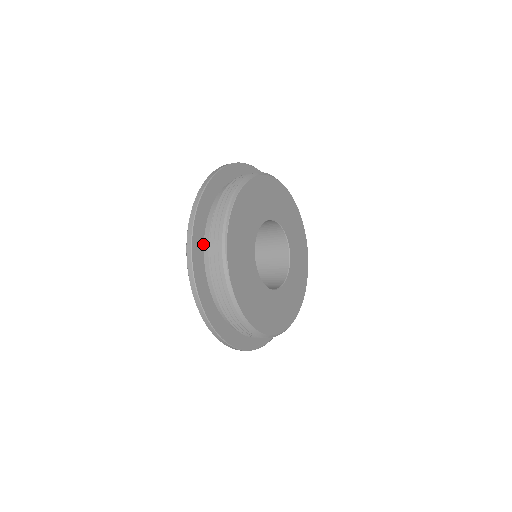
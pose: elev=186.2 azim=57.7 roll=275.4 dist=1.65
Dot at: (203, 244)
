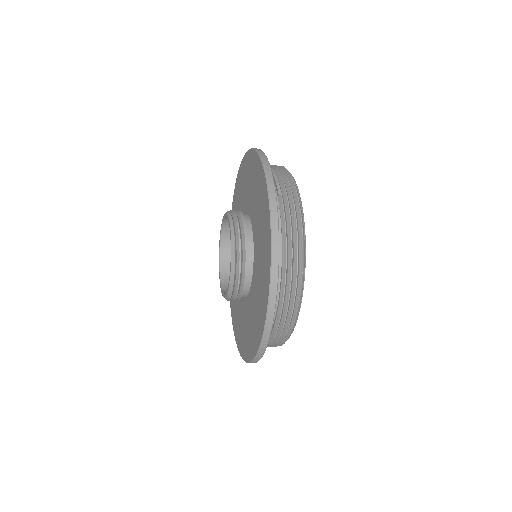
Dot at: occluded
